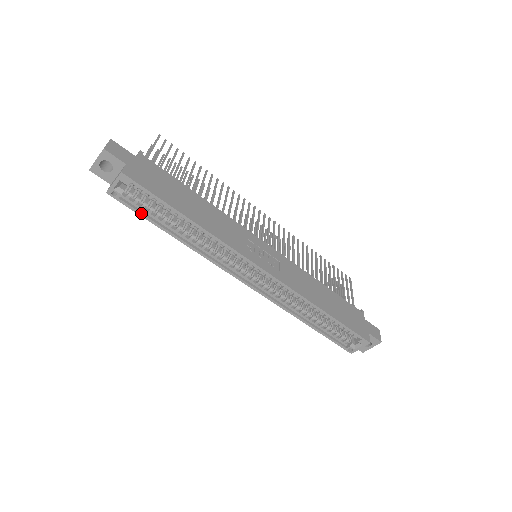
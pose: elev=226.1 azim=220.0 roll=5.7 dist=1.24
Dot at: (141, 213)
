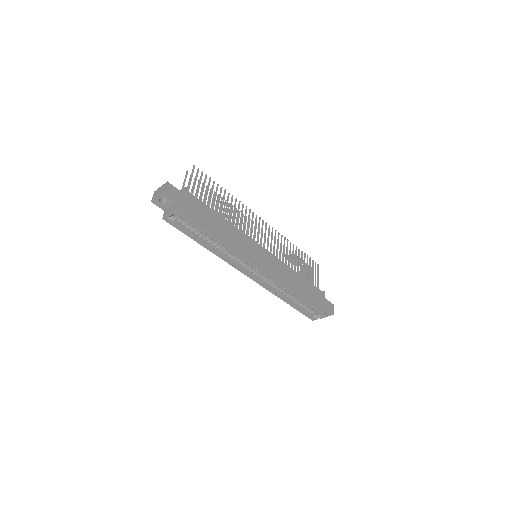
Dot at: (184, 232)
